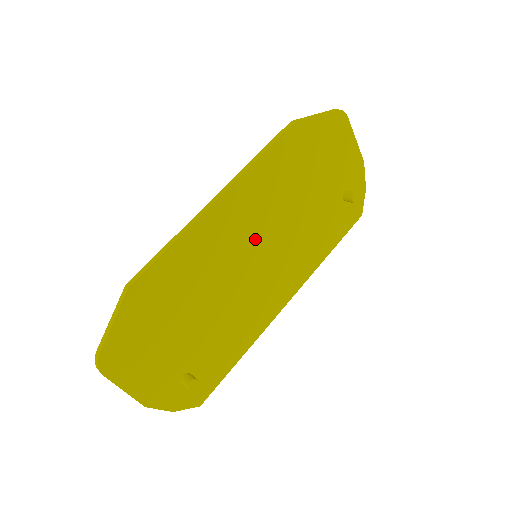
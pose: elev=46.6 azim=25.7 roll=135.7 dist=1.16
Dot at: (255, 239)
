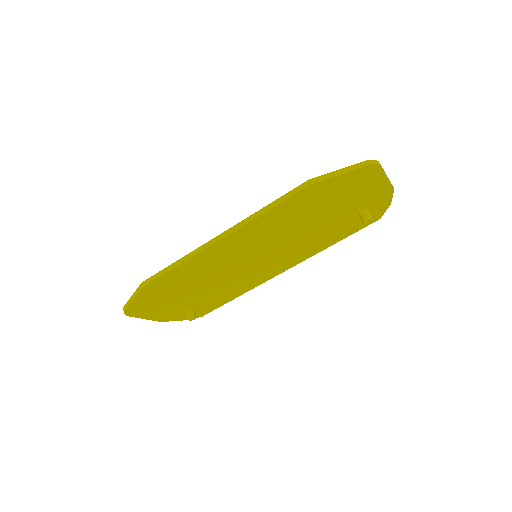
Dot at: (255, 251)
